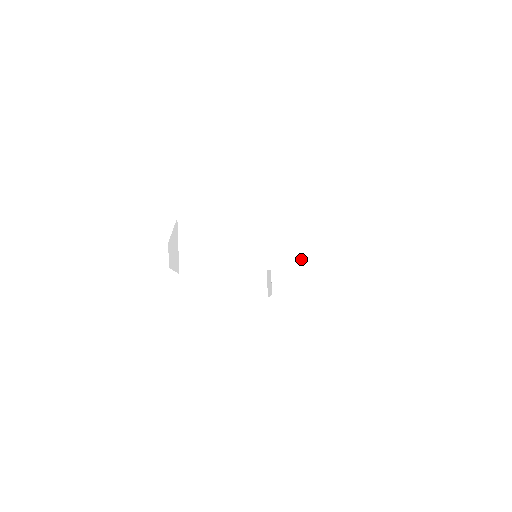
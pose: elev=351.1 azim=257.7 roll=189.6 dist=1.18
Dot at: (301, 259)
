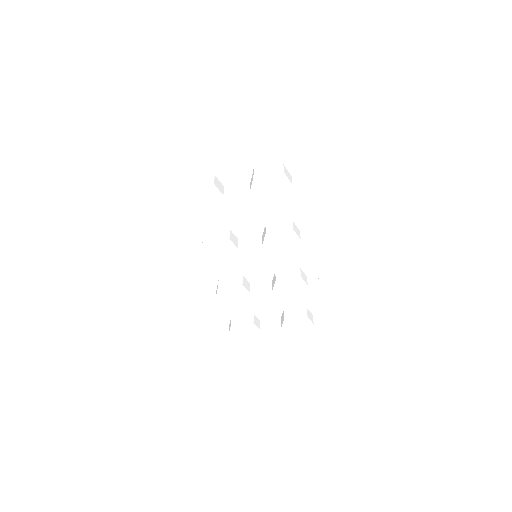
Dot at: (224, 153)
